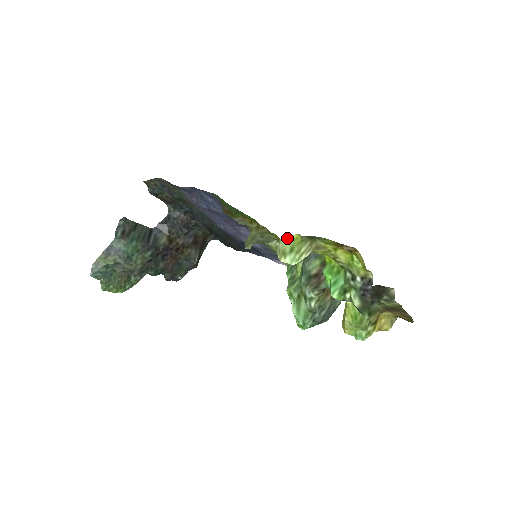
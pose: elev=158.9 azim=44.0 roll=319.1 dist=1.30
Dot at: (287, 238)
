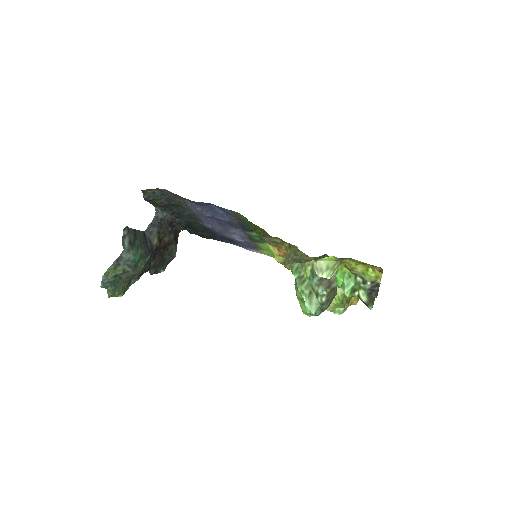
Dot at: (324, 258)
